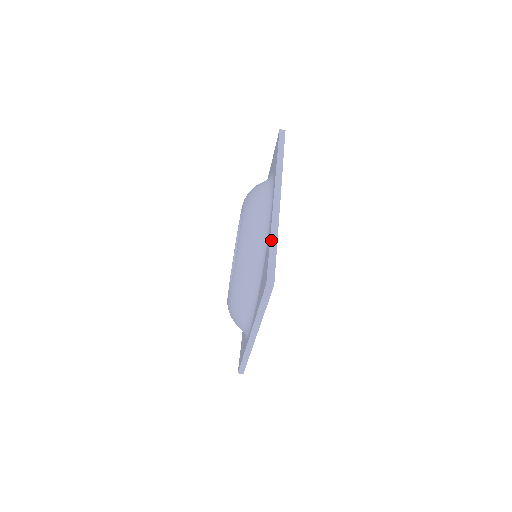
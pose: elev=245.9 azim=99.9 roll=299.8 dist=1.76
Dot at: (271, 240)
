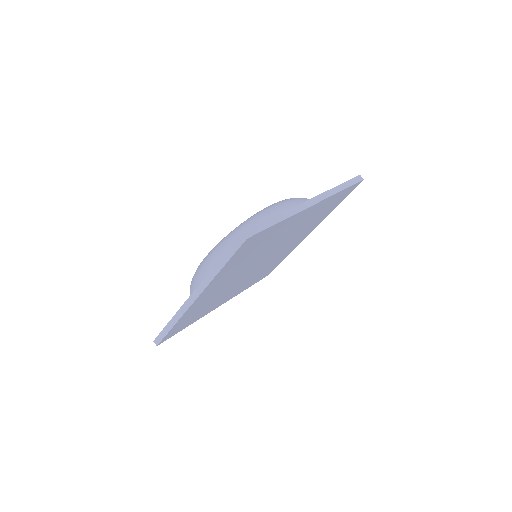
Dot at: (278, 216)
